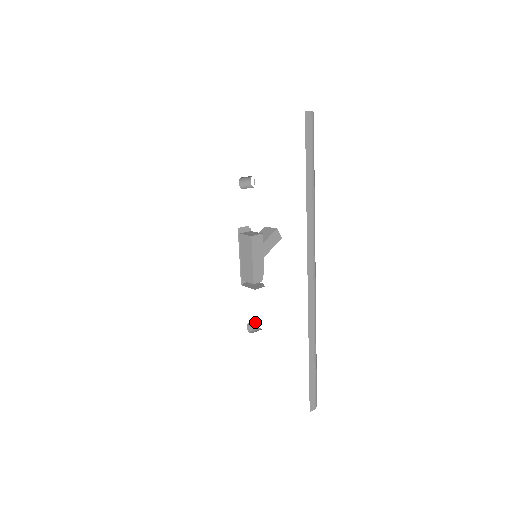
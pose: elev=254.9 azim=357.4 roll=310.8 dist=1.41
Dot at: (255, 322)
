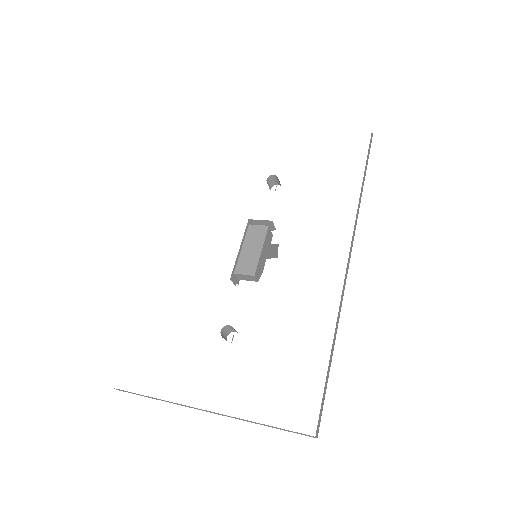
Dot at: (226, 334)
